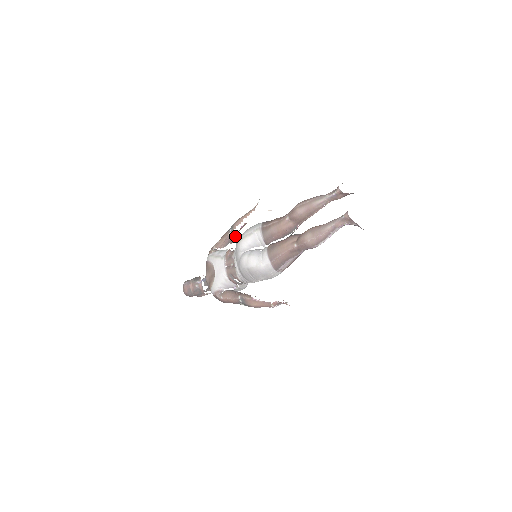
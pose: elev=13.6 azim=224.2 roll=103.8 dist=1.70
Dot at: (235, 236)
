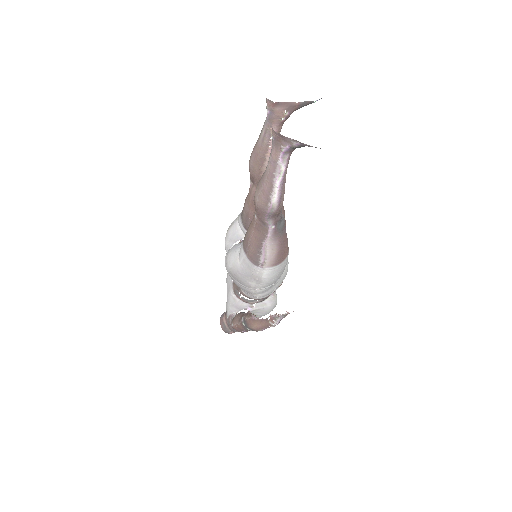
Dot at: occluded
